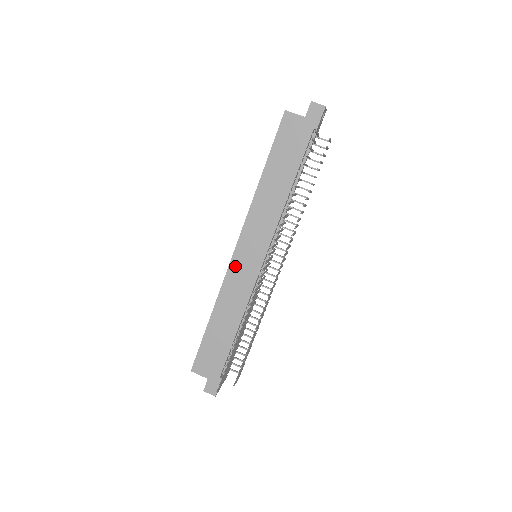
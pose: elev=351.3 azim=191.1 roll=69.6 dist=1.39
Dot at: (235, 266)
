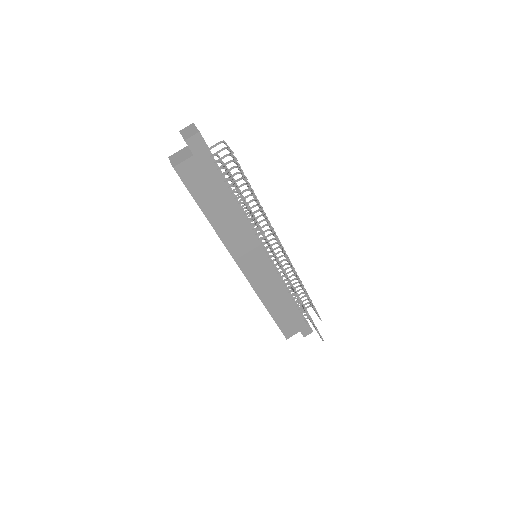
Dot at: (252, 277)
